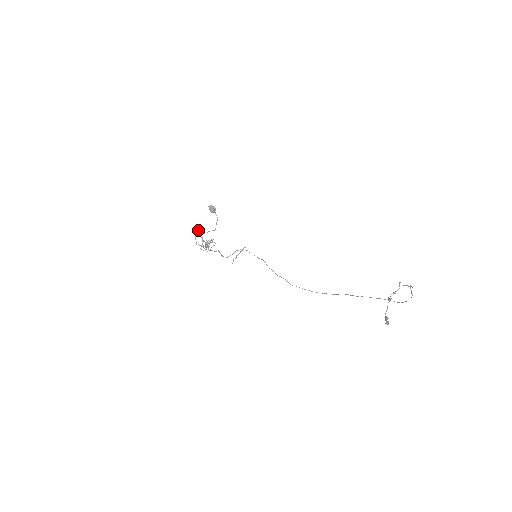
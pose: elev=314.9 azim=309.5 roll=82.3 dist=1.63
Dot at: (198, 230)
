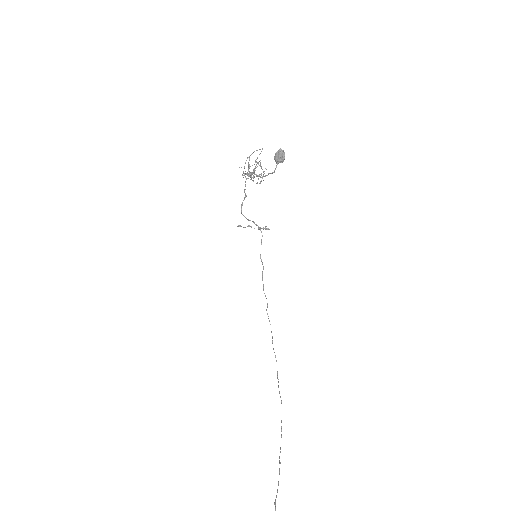
Dot at: (262, 149)
